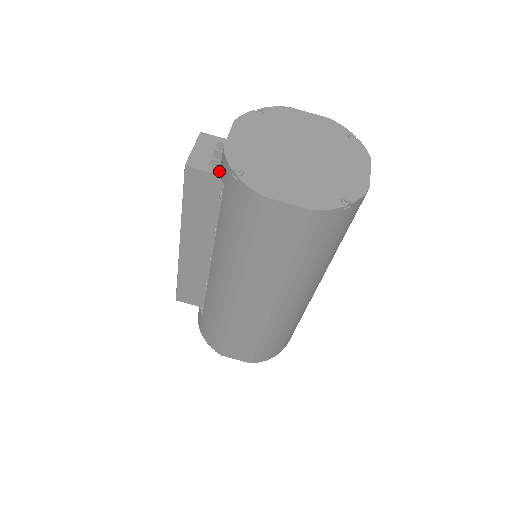
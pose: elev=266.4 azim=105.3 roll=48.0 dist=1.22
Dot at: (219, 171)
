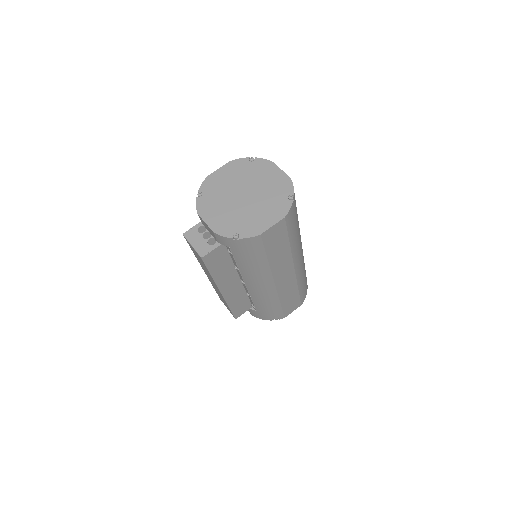
Dot at: (218, 243)
